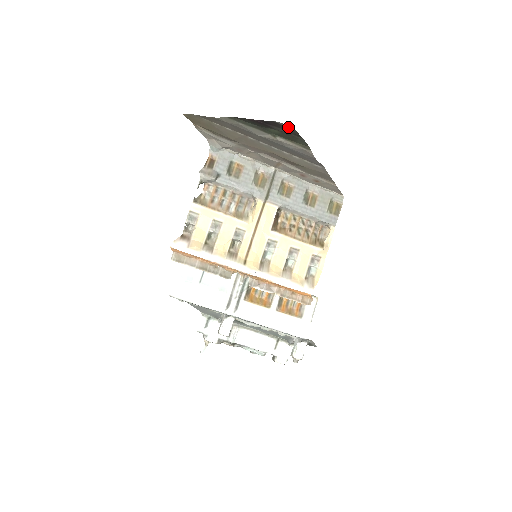
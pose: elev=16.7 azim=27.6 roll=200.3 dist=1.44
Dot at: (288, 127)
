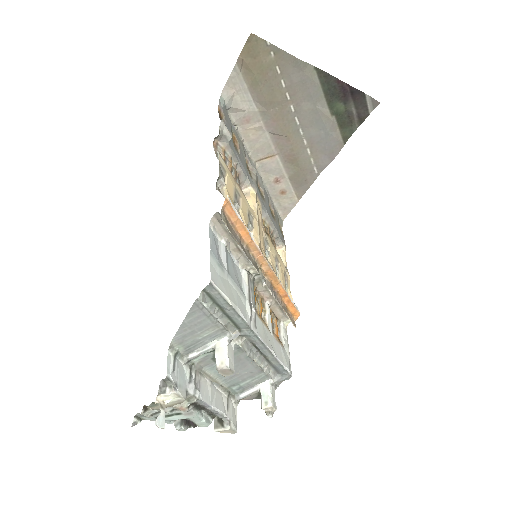
Dot at: (367, 107)
